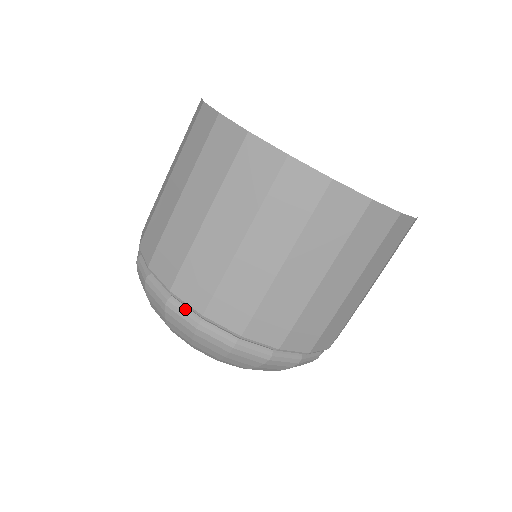
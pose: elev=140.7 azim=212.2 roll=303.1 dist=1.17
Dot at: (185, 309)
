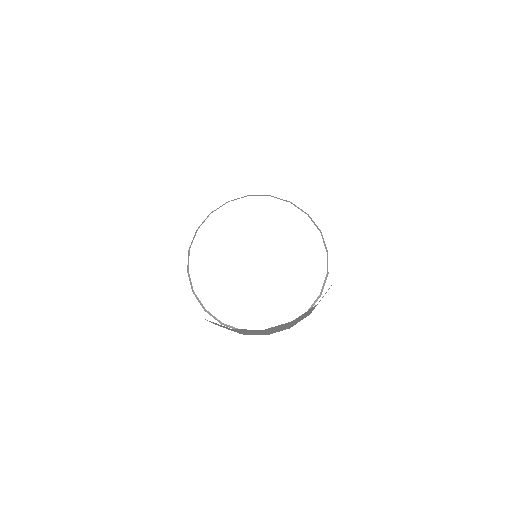
Dot at: occluded
